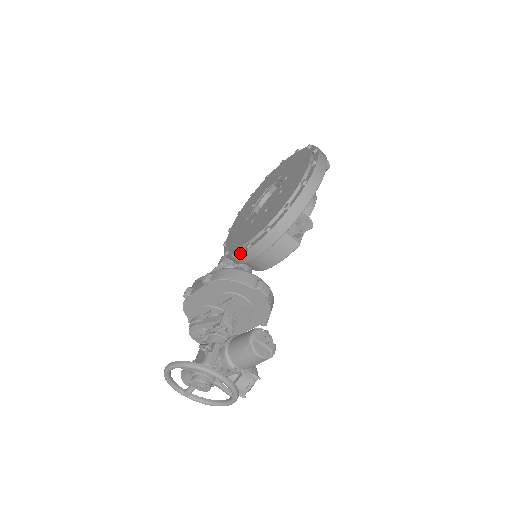
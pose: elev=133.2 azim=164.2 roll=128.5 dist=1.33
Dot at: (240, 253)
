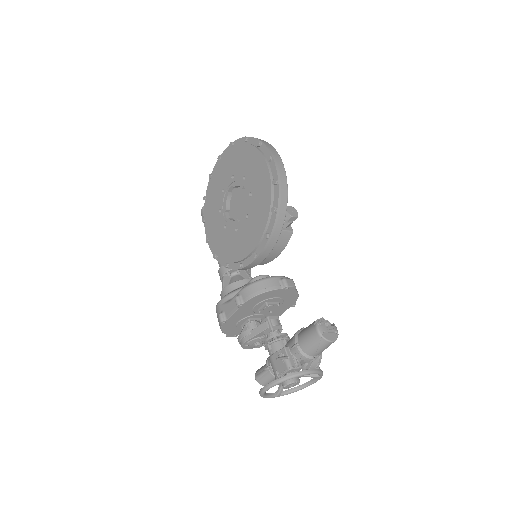
Dot at: (248, 264)
